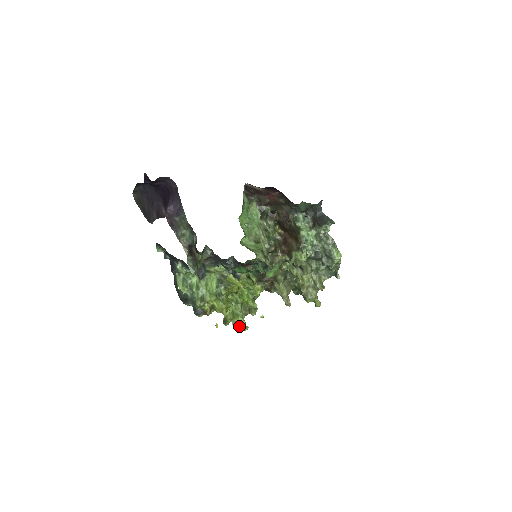
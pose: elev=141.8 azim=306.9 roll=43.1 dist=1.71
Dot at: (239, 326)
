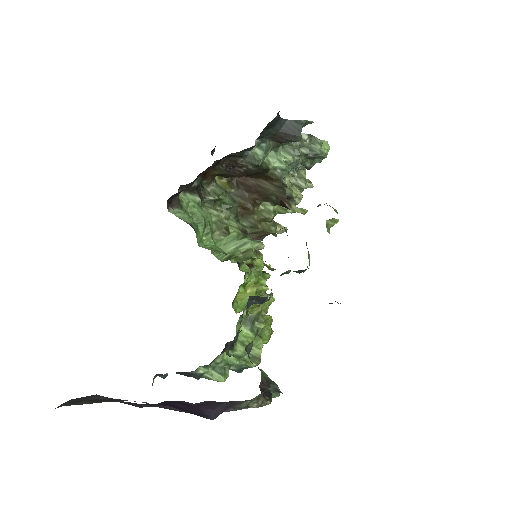
Dot at: occluded
